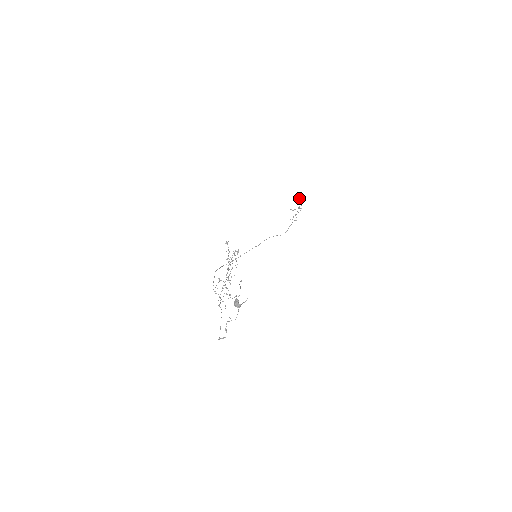
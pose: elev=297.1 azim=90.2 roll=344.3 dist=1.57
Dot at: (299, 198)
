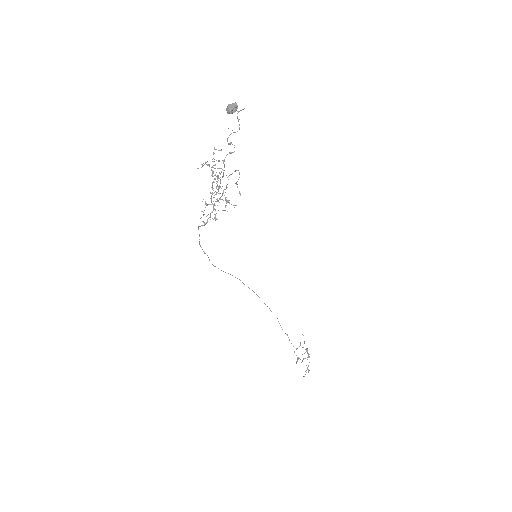
Dot at: (300, 343)
